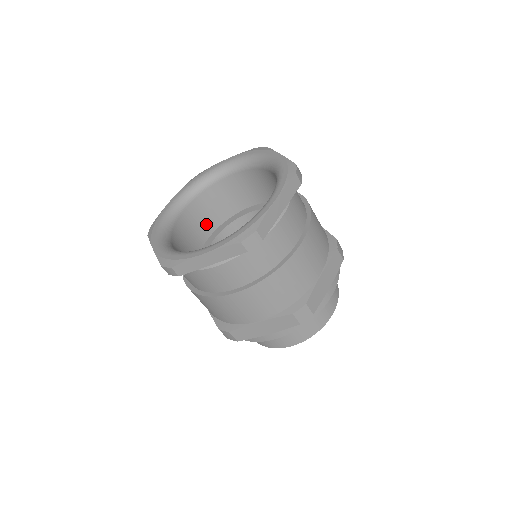
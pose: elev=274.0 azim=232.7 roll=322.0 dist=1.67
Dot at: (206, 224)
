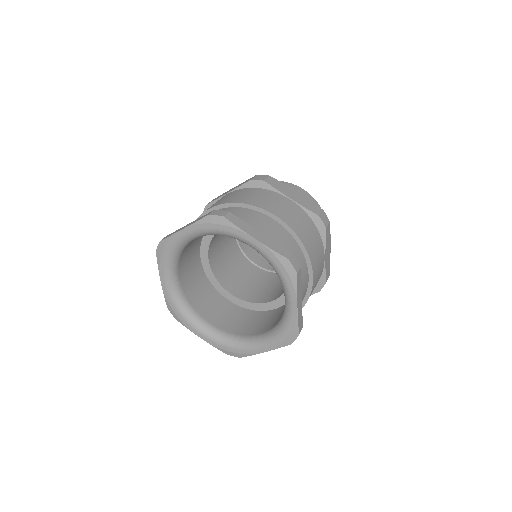
Dot at: (193, 257)
